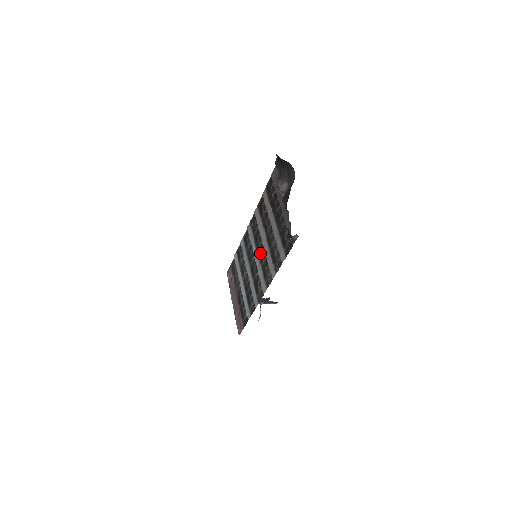
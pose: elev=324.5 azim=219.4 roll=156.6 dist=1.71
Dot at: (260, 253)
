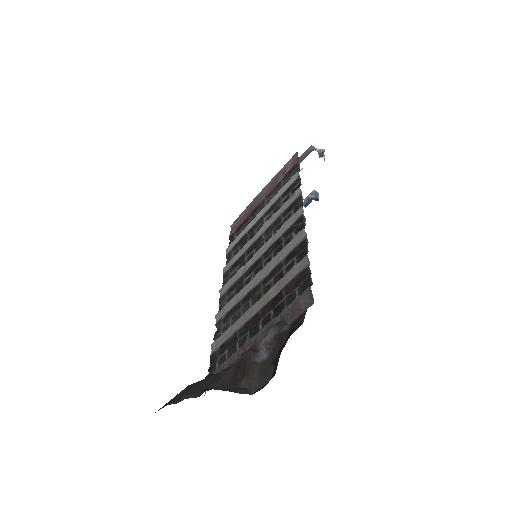
Dot at: (255, 266)
